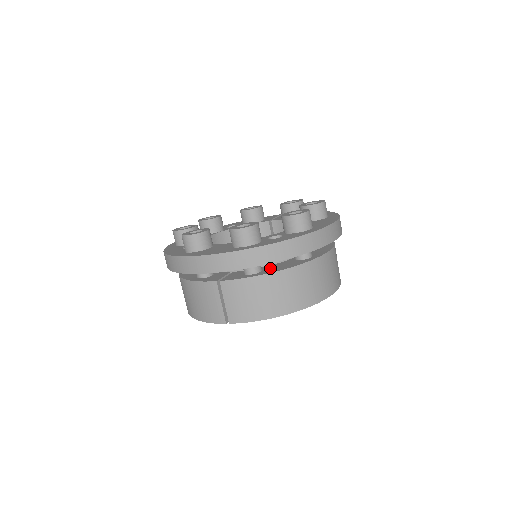
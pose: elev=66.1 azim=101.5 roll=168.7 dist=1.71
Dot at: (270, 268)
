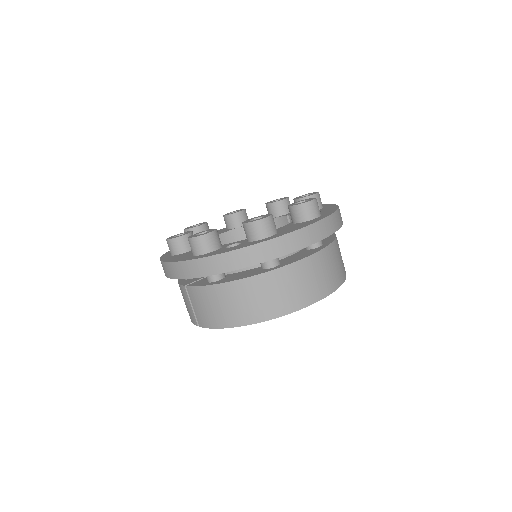
Dot at: (231, 276)
